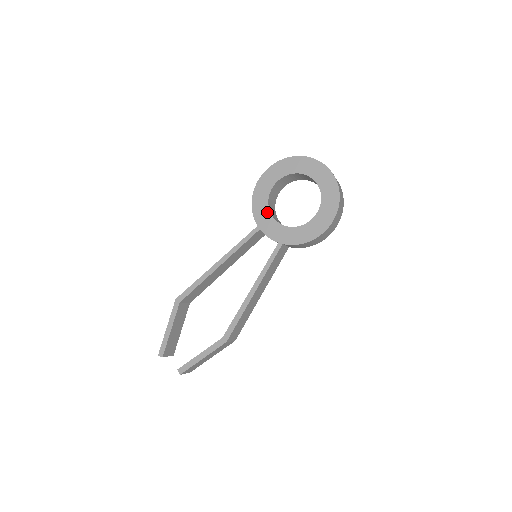
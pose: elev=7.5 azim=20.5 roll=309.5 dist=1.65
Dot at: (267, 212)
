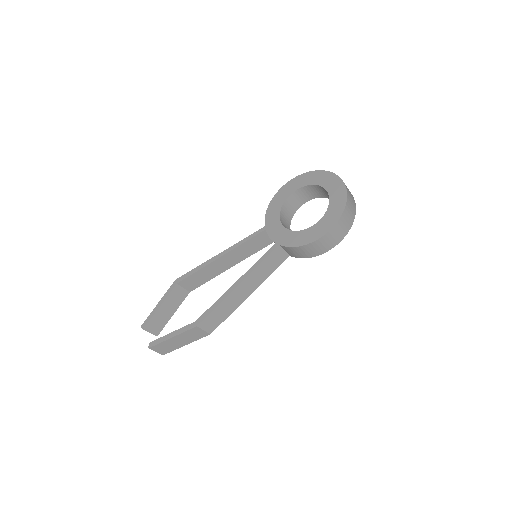
Dot at: (277, 215)
